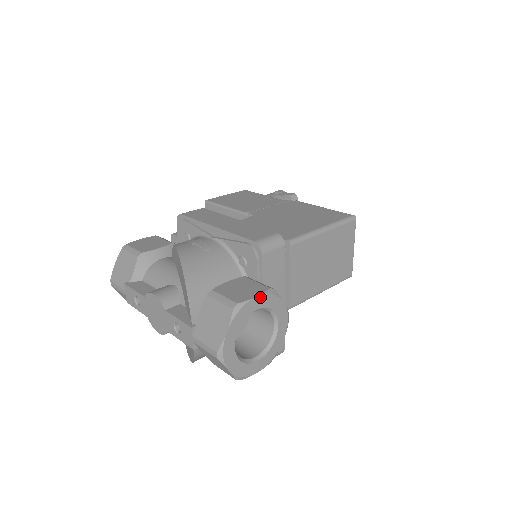
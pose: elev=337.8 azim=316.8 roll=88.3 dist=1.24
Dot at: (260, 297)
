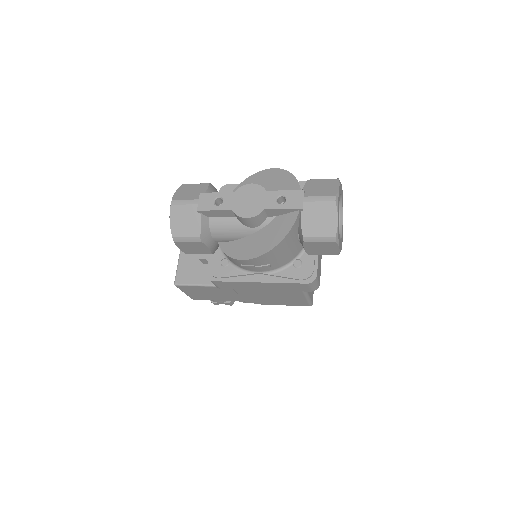
Dot at: (342, 191)
